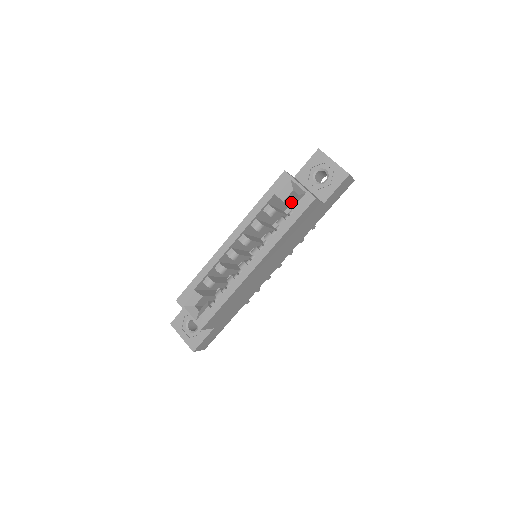
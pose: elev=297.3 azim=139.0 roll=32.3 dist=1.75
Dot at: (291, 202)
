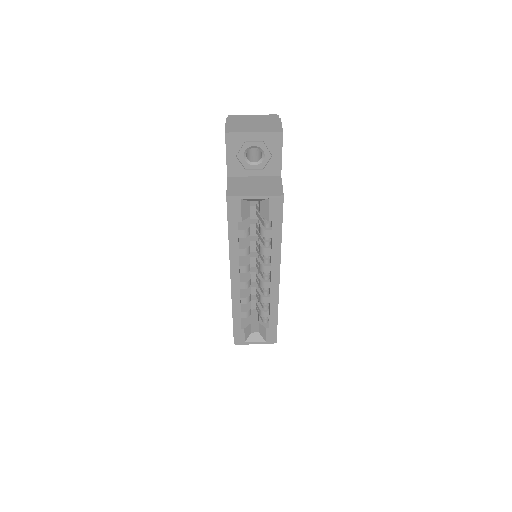
Dot at: occluded
